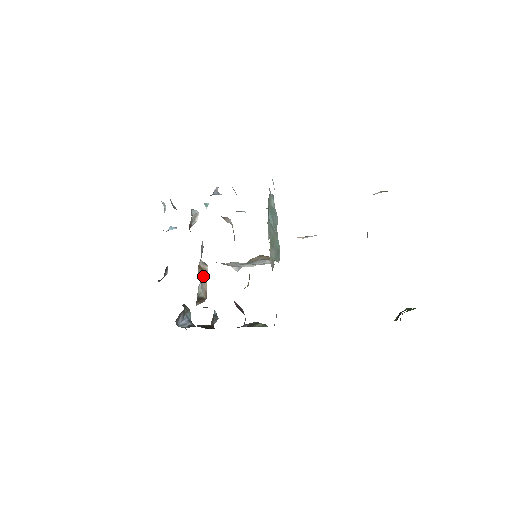
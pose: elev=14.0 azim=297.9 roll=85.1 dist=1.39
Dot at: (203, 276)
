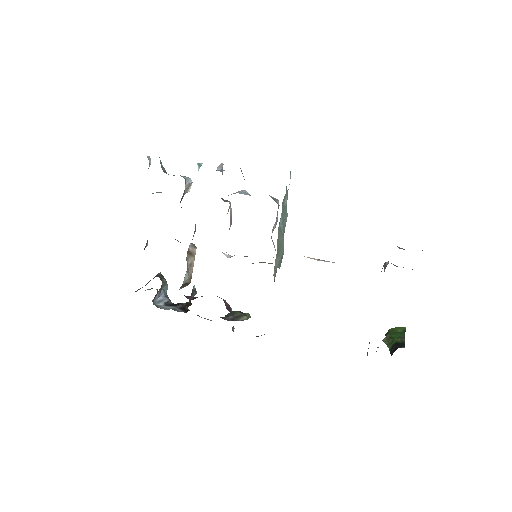
Dot at: (190, 261)
